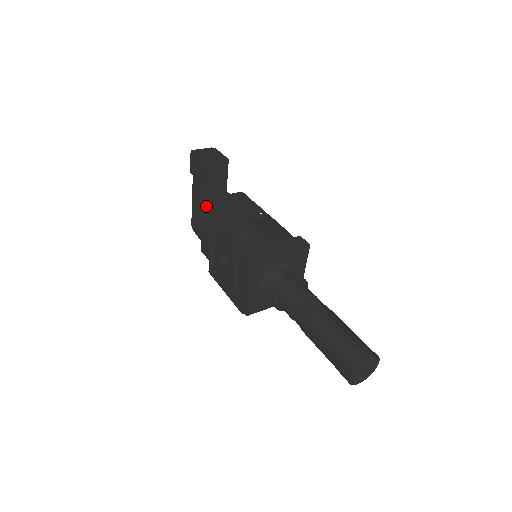
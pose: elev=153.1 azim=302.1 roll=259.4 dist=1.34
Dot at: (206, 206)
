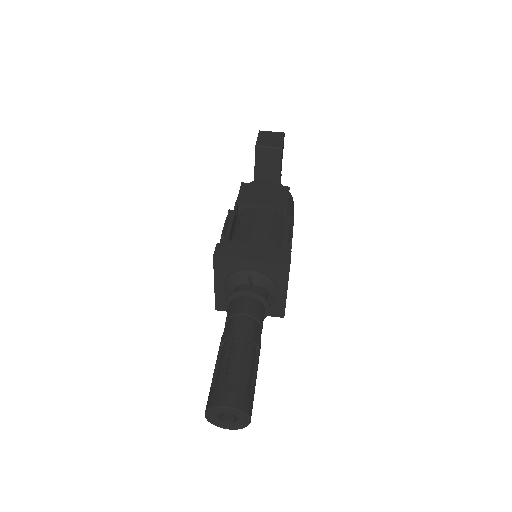
Dot at: (240, 190)
